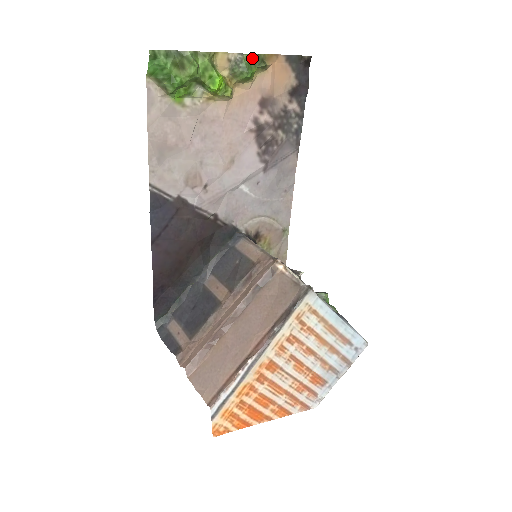
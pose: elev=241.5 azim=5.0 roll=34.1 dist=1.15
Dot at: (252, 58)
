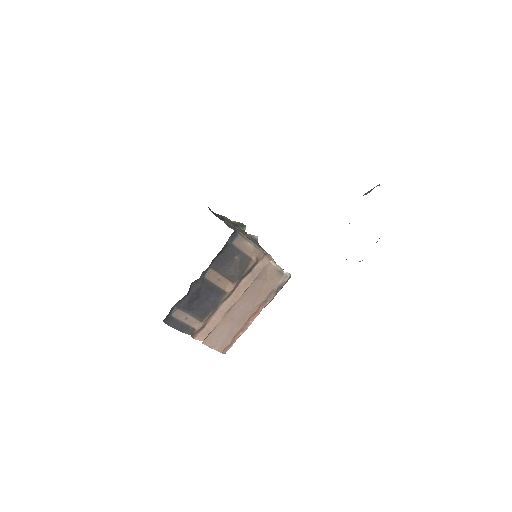
Dot at: occluded
